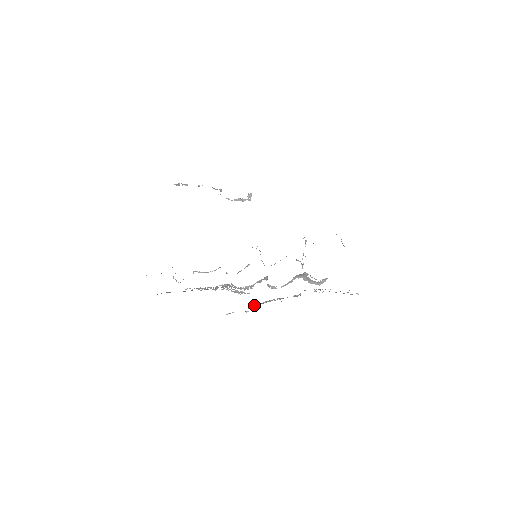
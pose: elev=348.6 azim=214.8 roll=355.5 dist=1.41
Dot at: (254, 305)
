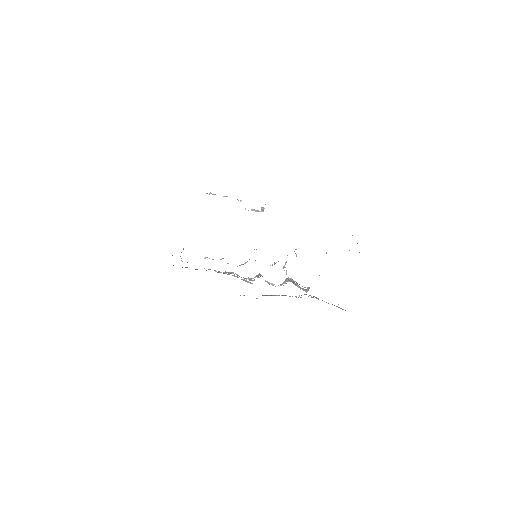
Dot at: (266, 295)
